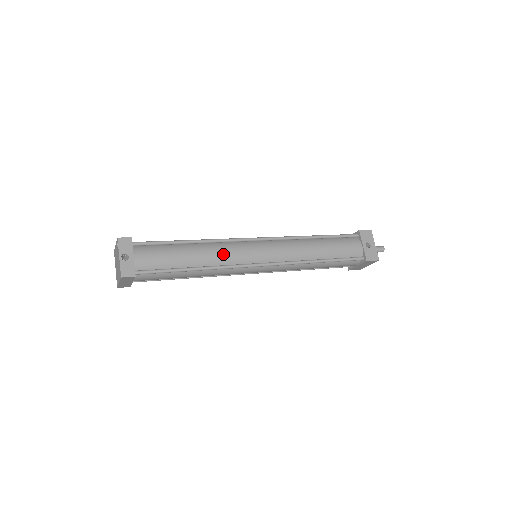
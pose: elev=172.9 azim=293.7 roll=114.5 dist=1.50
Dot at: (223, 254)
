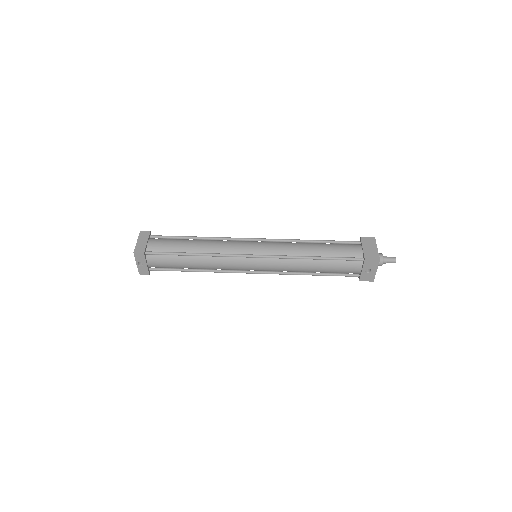
Dot at: (219, 266)
